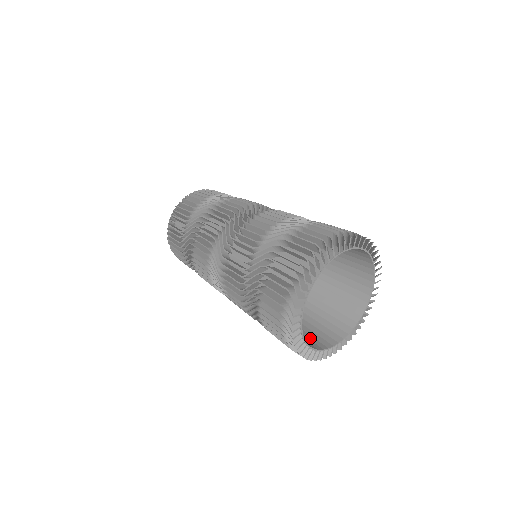
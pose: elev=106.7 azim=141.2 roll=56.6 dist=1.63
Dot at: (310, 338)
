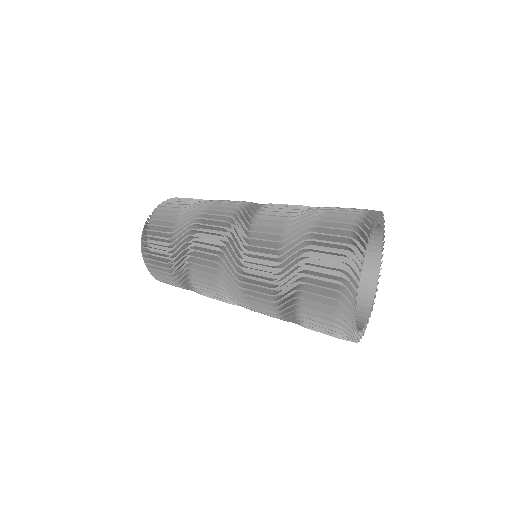
Dot at: occluded
